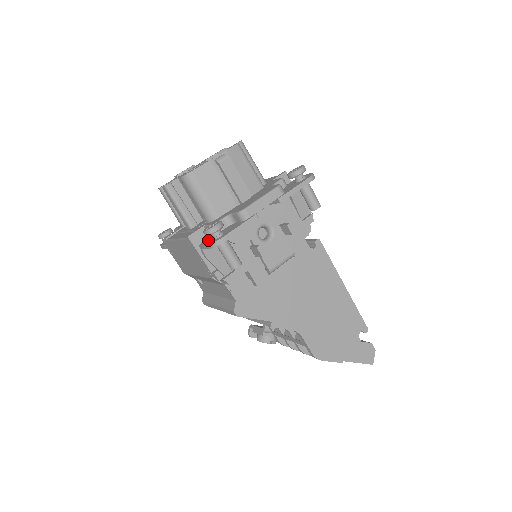
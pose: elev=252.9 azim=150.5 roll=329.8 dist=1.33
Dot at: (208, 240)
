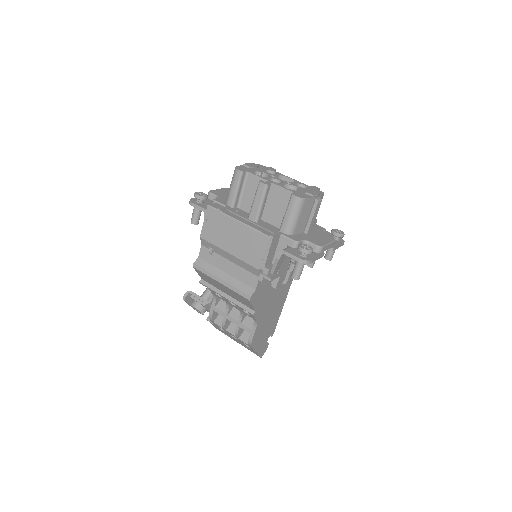
Dot at: (293, 252)
